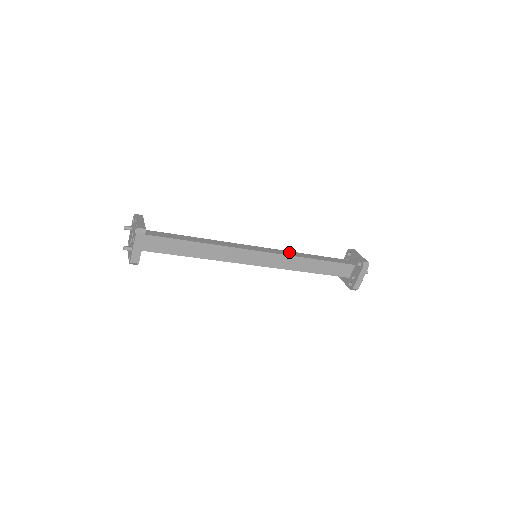
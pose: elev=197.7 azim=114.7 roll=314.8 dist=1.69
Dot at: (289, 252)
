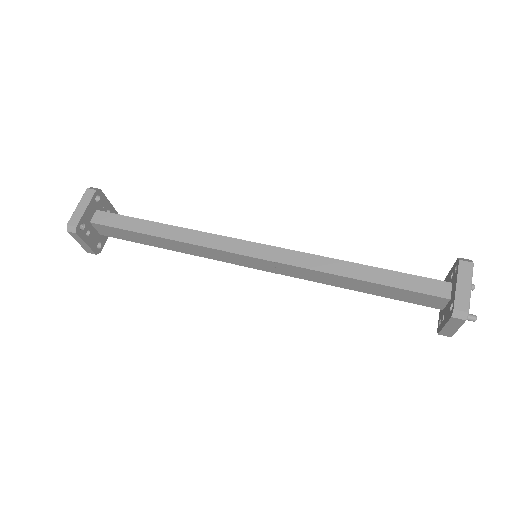
Dot at: (312, 258)
